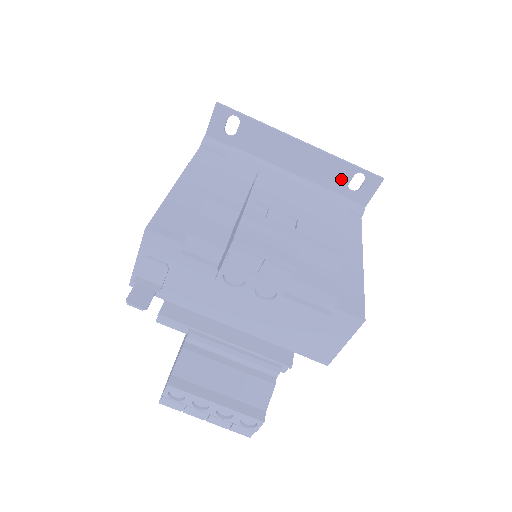
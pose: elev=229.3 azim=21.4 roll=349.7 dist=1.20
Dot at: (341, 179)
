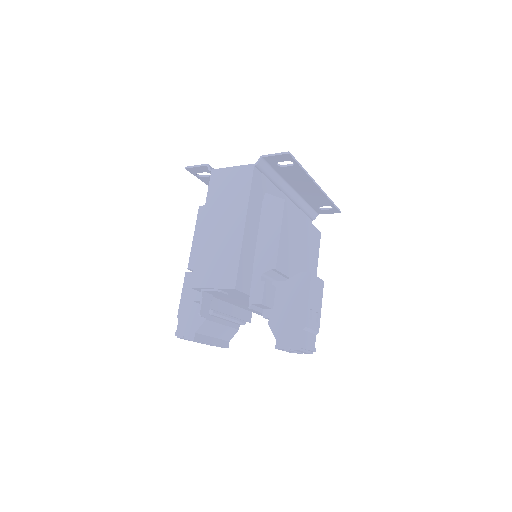
Dot at: (320, 204)
